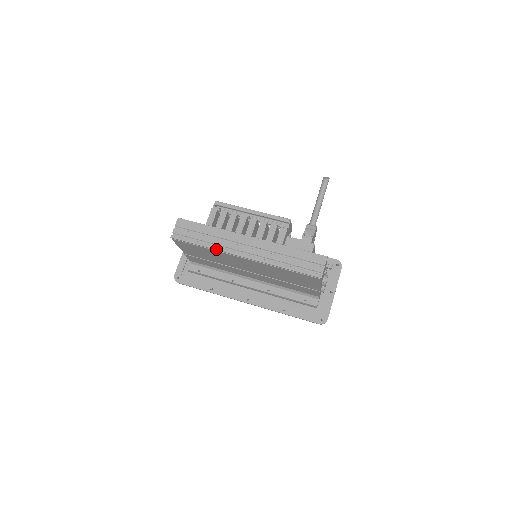
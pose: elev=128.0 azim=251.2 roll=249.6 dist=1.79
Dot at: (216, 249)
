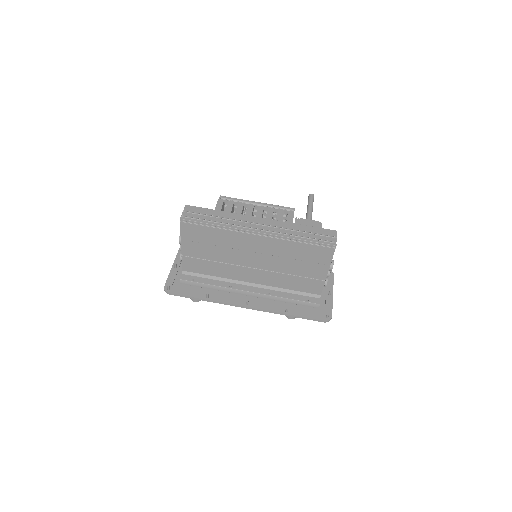
Dot at: (229, 227)
